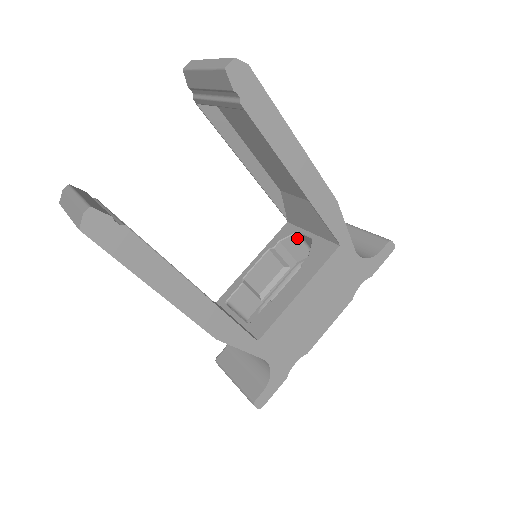
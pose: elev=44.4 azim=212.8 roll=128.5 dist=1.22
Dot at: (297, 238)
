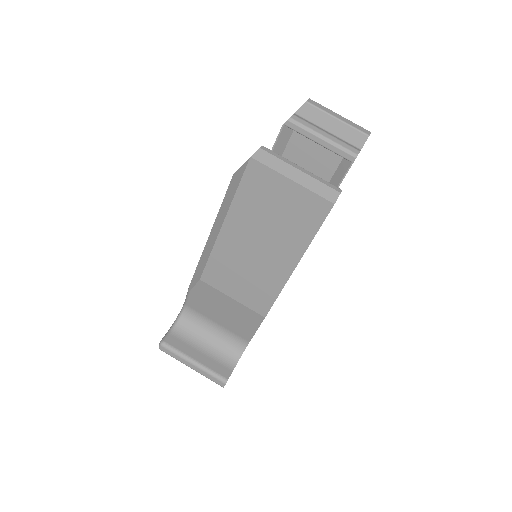
Dot at: occluded
